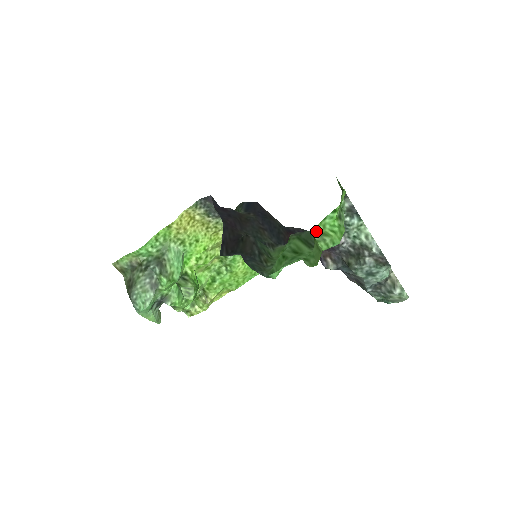
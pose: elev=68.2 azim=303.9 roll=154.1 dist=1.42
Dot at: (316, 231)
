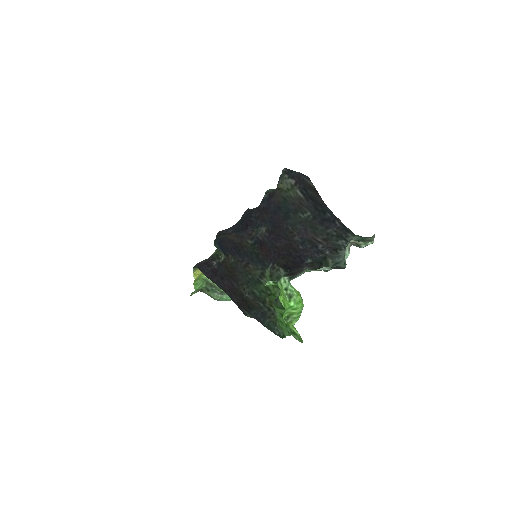
Dot at: (285, 318)
